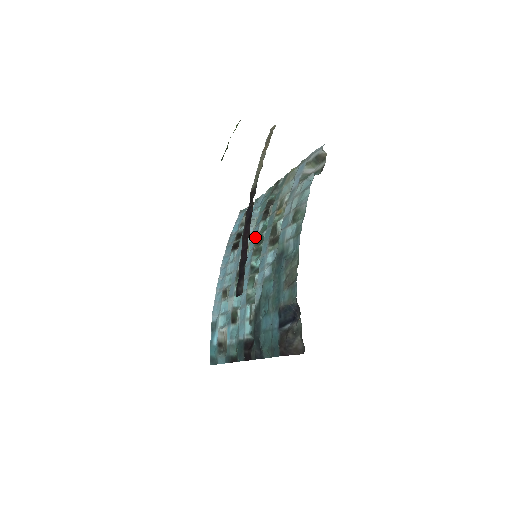
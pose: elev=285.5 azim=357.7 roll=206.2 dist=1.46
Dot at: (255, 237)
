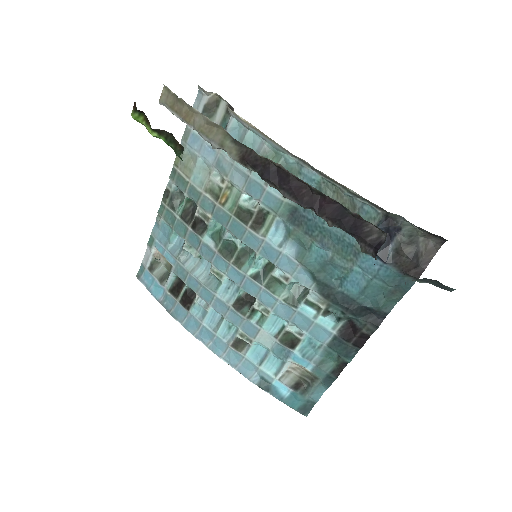
Dot at: (215, 255)
